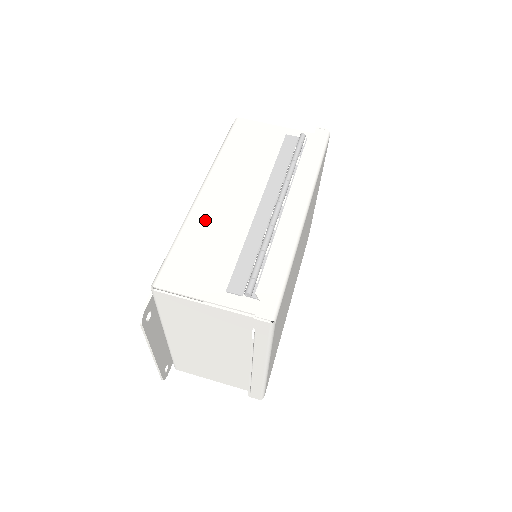
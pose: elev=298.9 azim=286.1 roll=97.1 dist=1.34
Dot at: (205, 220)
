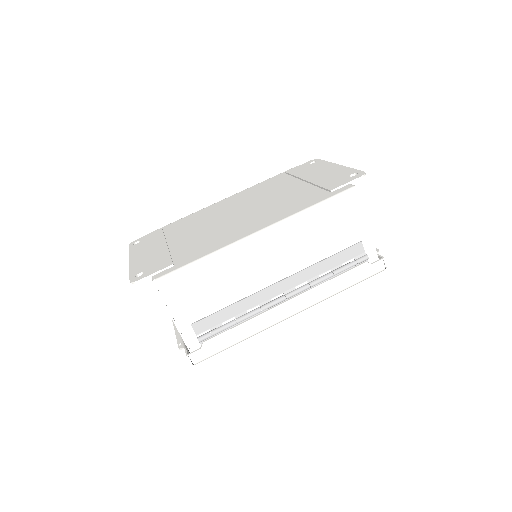
Dot at: (233, 263)
